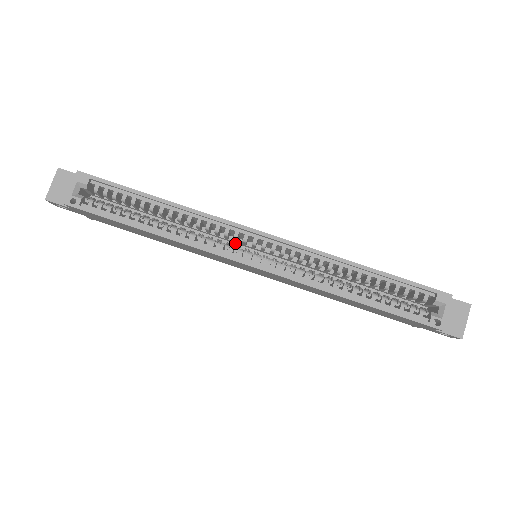
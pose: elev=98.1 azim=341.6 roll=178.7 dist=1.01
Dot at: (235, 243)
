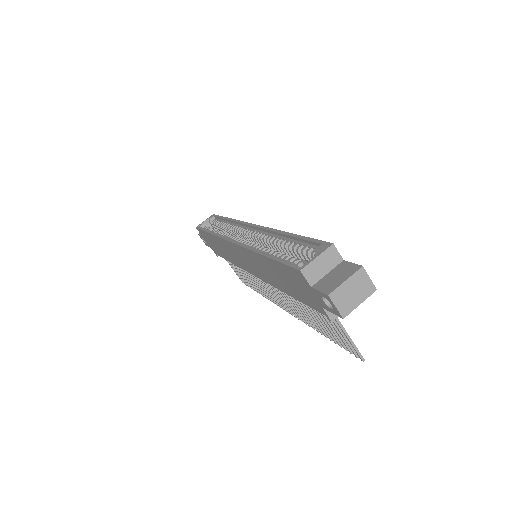
Dot at: occluded
